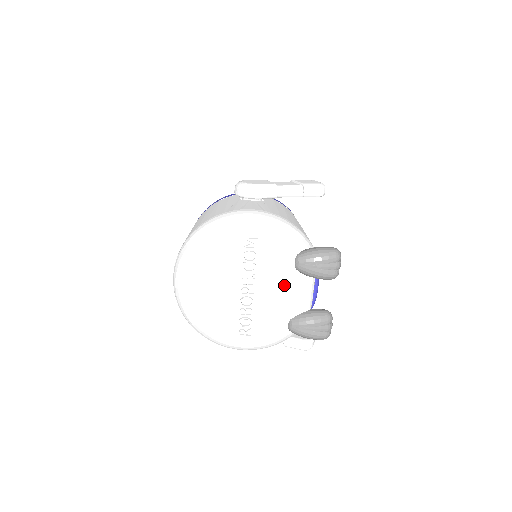
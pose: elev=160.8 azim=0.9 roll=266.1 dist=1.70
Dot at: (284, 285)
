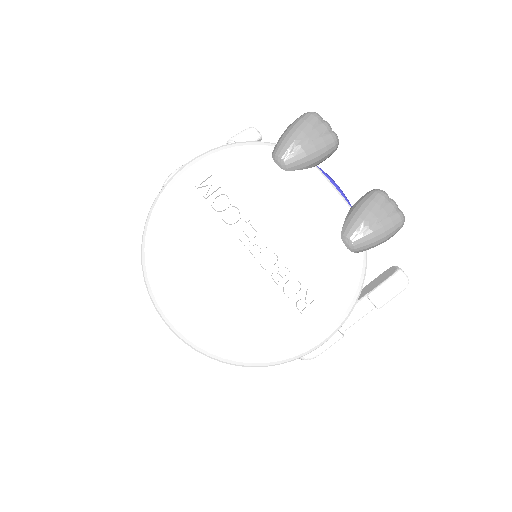
Dot at: (292, 201)
